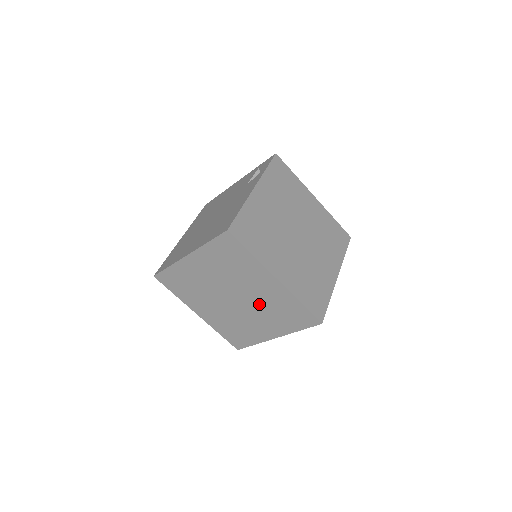
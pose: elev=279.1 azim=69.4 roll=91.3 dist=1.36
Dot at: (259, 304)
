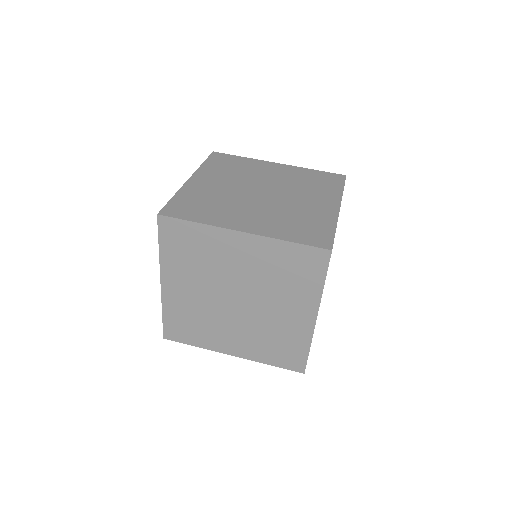
Dot at: (260, 284)
